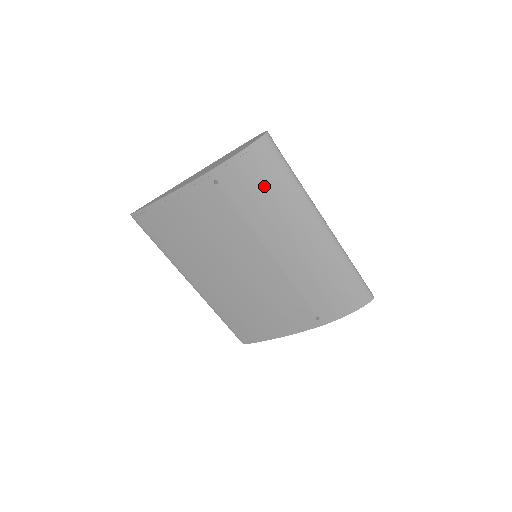
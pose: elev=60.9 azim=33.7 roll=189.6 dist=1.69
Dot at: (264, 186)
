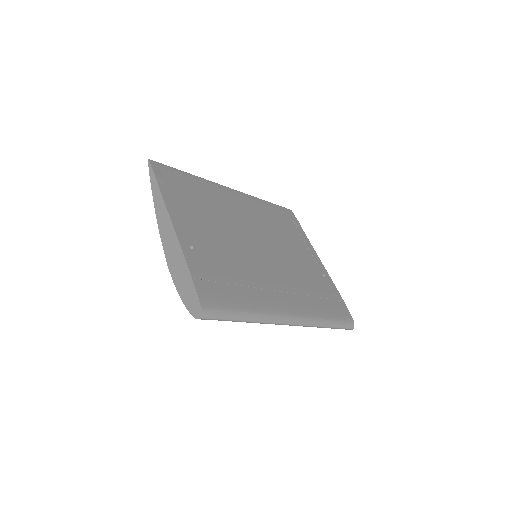
Dot at: occluded
